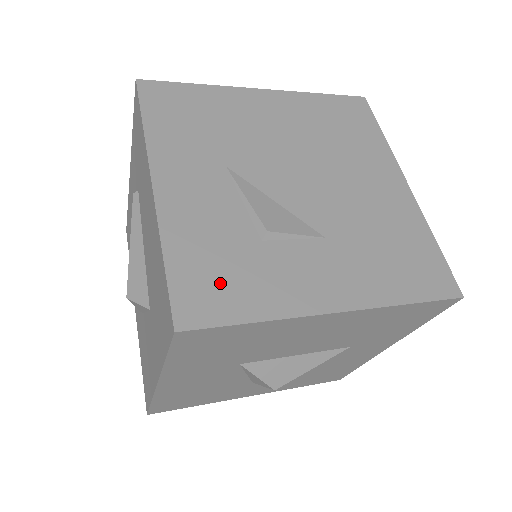
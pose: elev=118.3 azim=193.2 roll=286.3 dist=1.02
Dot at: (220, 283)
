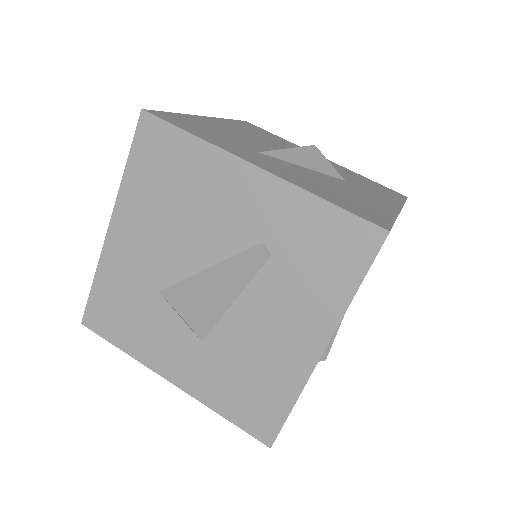
Dot at: occluded
